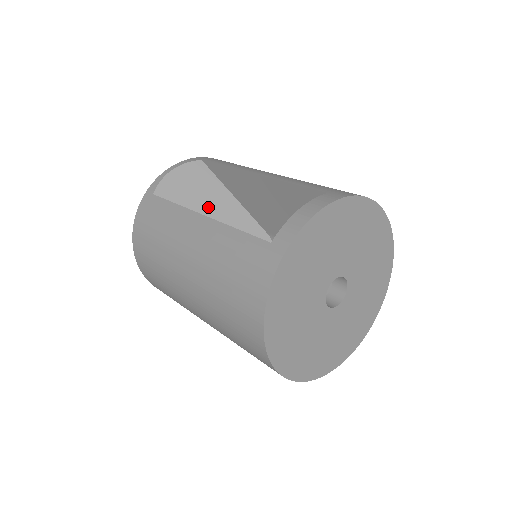
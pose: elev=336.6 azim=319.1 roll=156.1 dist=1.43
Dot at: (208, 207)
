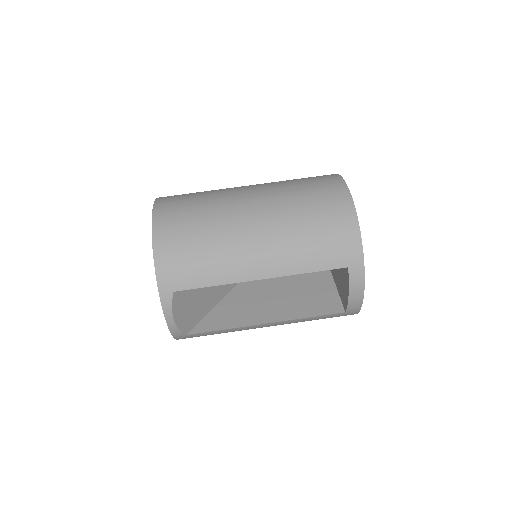
Dot at: (207, 287)
